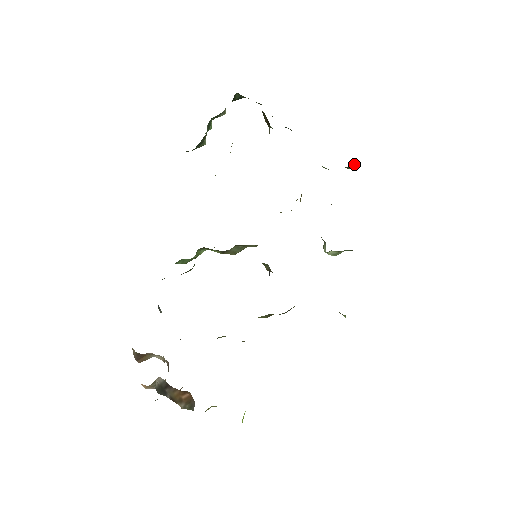
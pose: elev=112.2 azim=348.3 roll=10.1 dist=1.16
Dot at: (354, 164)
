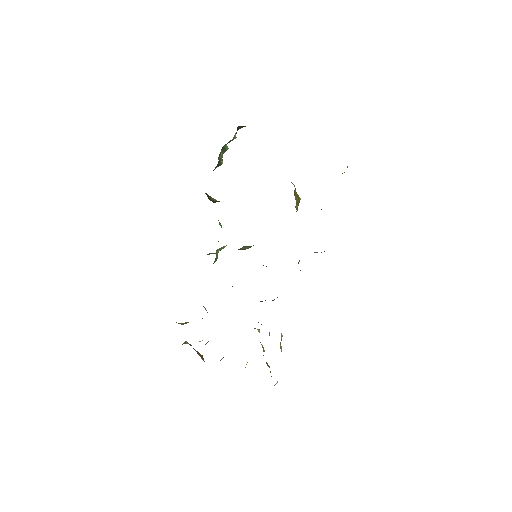
Dot at: occluded
